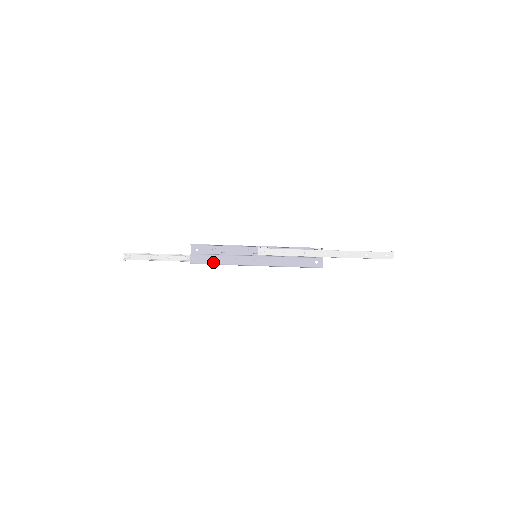
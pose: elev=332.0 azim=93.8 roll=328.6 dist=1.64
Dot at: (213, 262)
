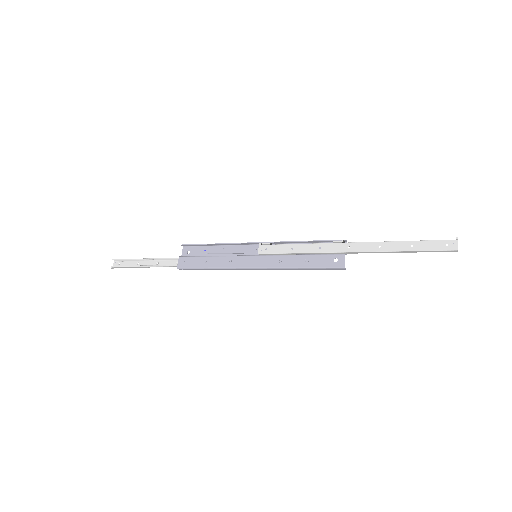
Dot at: (203, 265)
